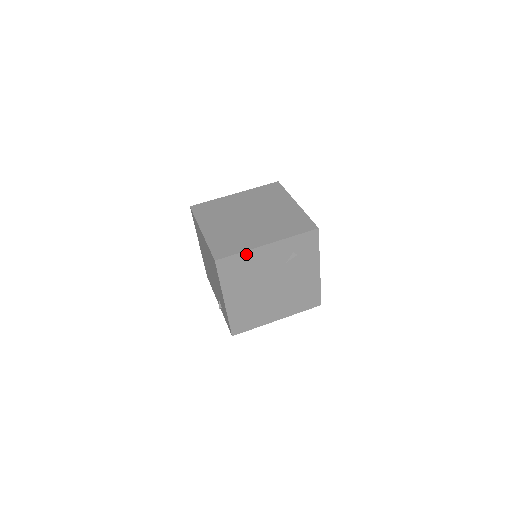
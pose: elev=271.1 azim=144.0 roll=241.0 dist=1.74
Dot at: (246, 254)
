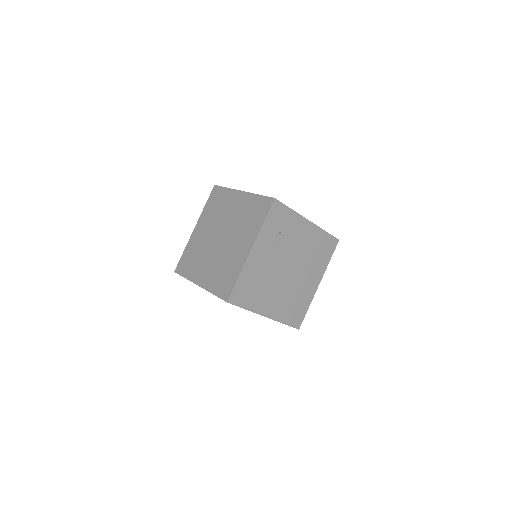
Dot at: (244, 274)
